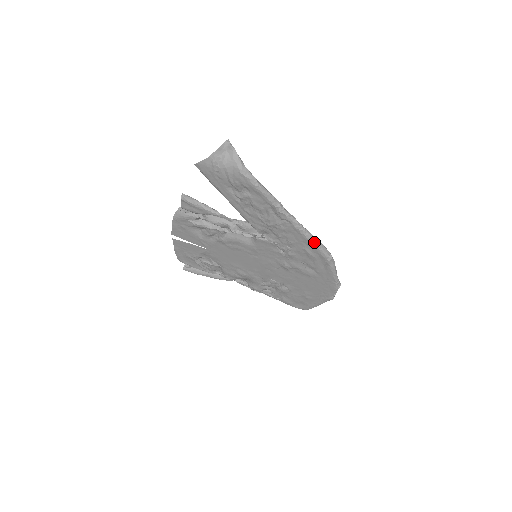
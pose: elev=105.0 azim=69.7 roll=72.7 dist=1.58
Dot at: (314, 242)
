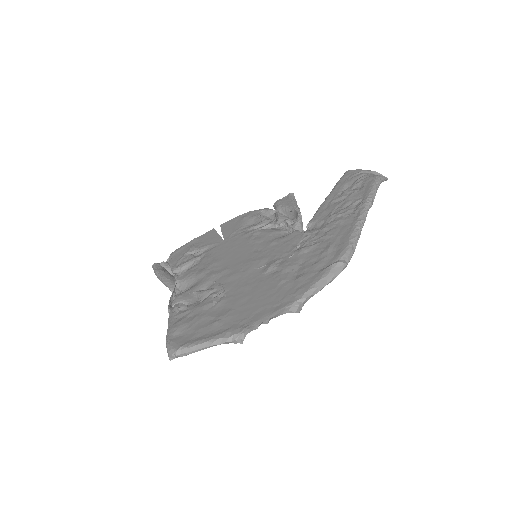
Dot at: (354, 238)
